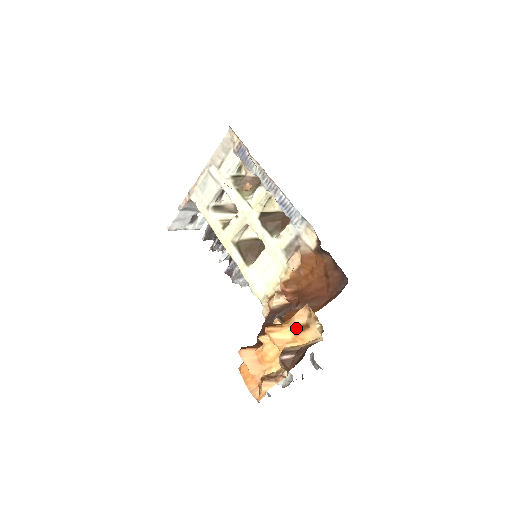
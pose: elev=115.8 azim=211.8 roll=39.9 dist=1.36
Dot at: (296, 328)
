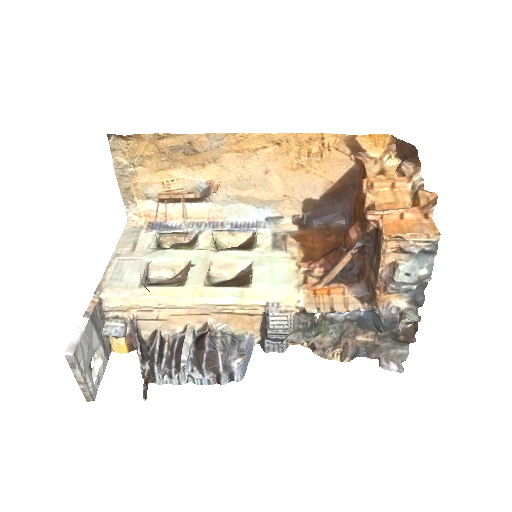
Dot at: (378, 174)
